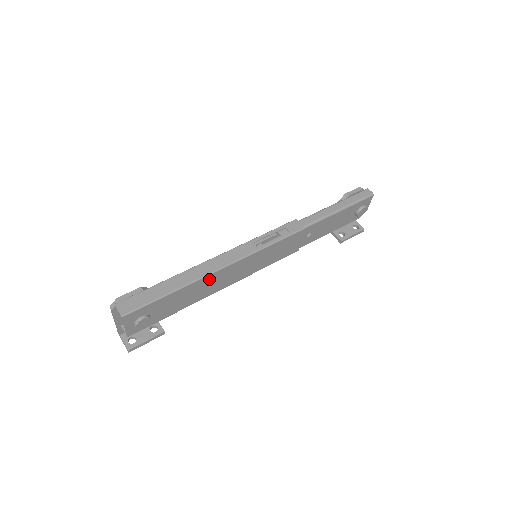
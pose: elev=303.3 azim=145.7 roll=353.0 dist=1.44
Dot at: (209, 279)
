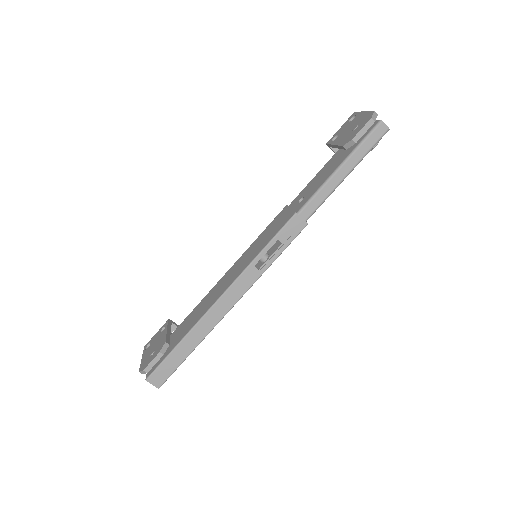
Dot at: occluded
